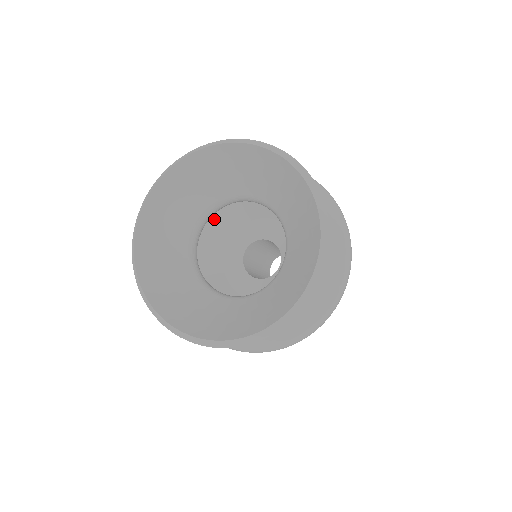
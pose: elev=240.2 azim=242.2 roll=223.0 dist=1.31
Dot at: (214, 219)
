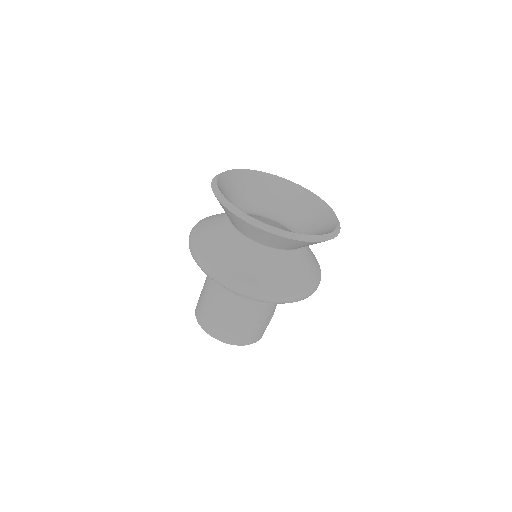
Dot at: occluded
